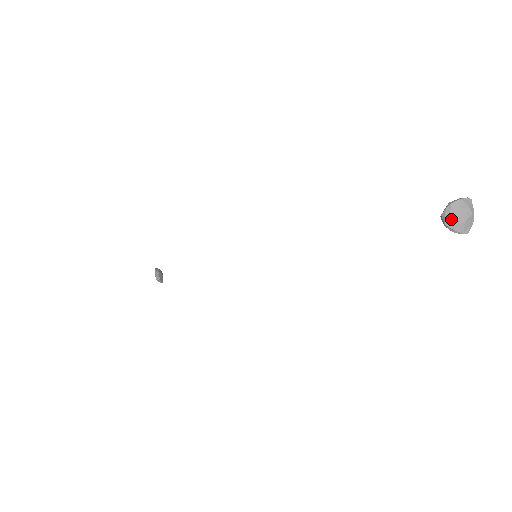
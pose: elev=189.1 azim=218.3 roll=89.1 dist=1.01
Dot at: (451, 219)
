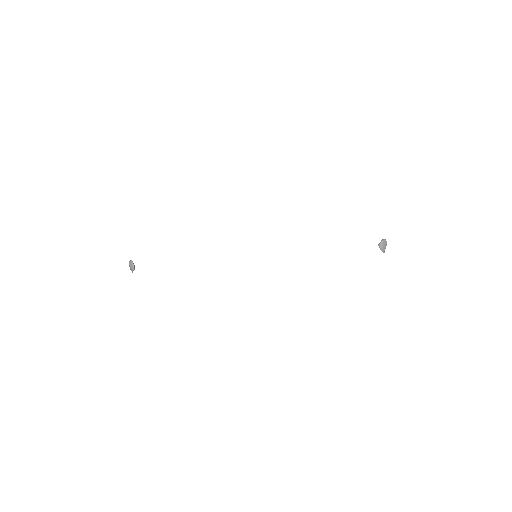
Dot at: (383, 246)
